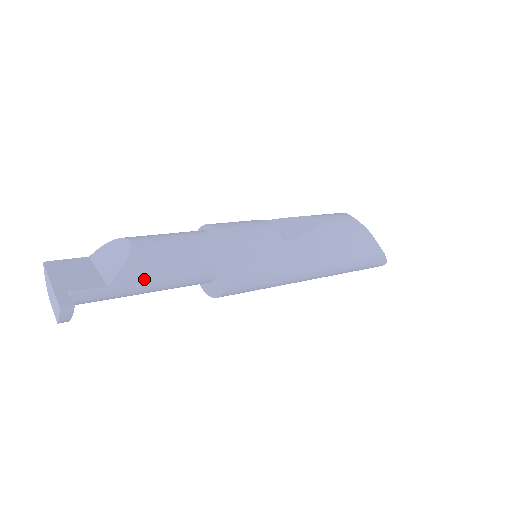
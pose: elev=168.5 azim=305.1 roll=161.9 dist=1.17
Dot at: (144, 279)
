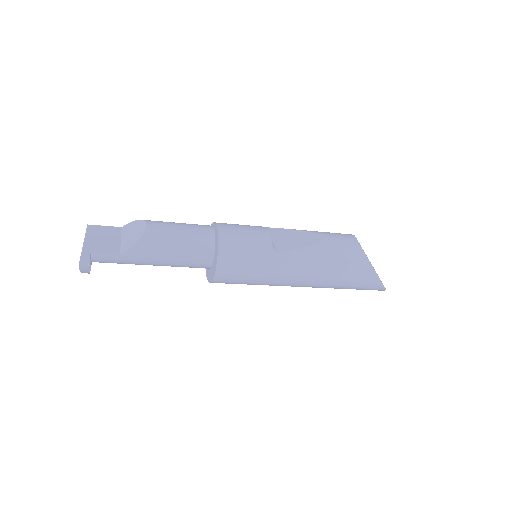
Dot at: (149, 256)
